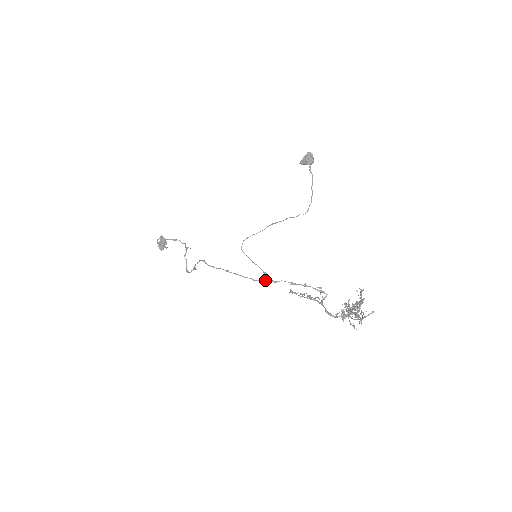
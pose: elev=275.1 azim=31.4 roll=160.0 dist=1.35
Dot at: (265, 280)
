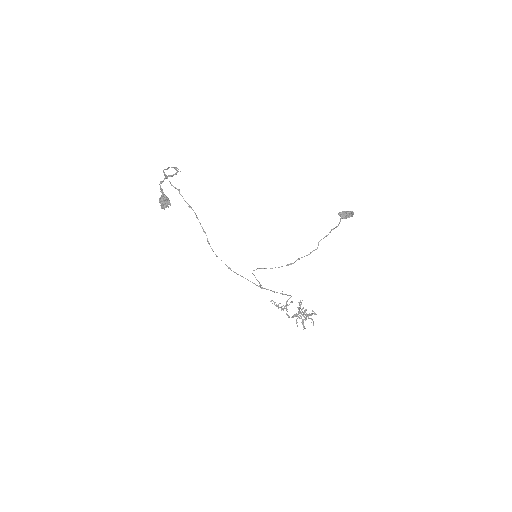
Dot at: occluded
